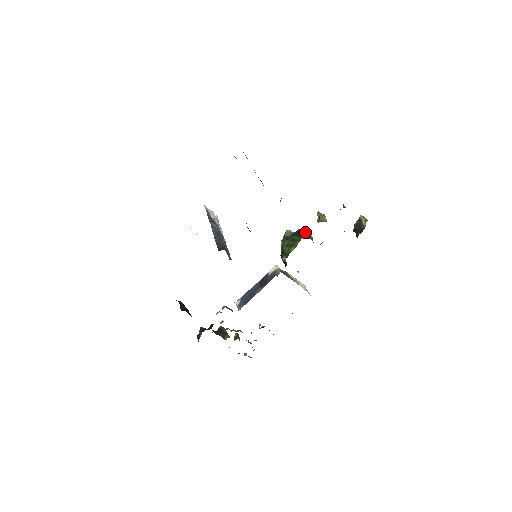
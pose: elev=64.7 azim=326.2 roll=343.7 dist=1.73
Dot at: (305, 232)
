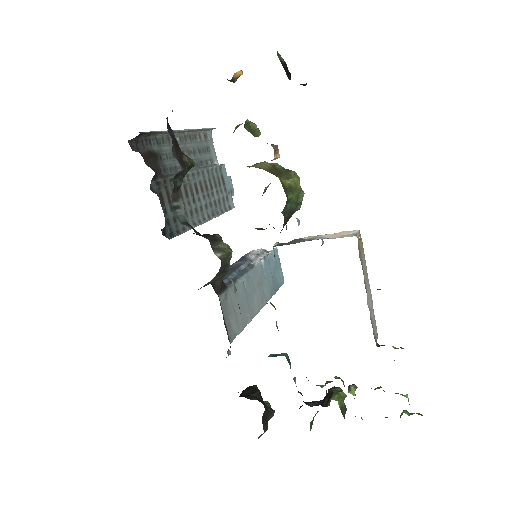
Dot at: occluded
